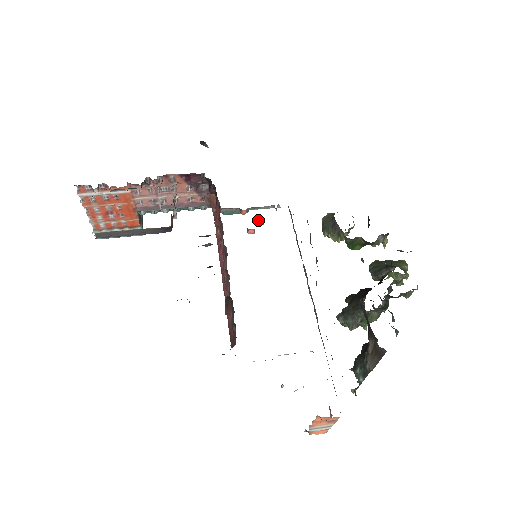
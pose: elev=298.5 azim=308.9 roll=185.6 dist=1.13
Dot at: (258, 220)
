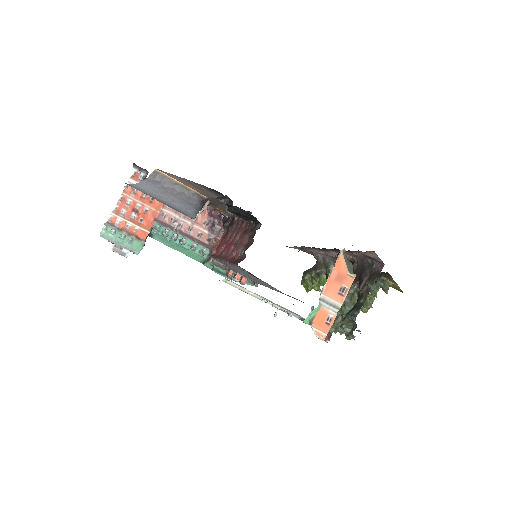
Dot at: (243, 277)
